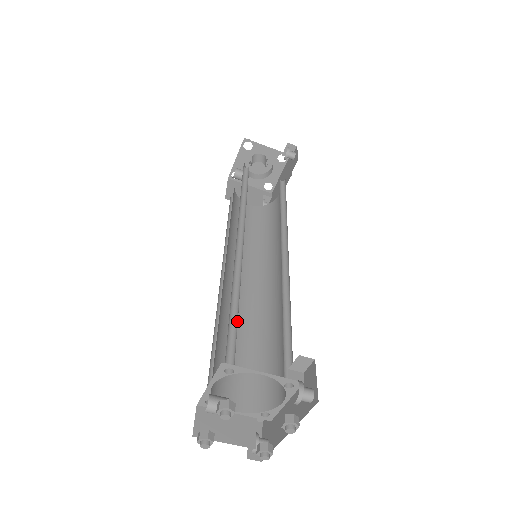
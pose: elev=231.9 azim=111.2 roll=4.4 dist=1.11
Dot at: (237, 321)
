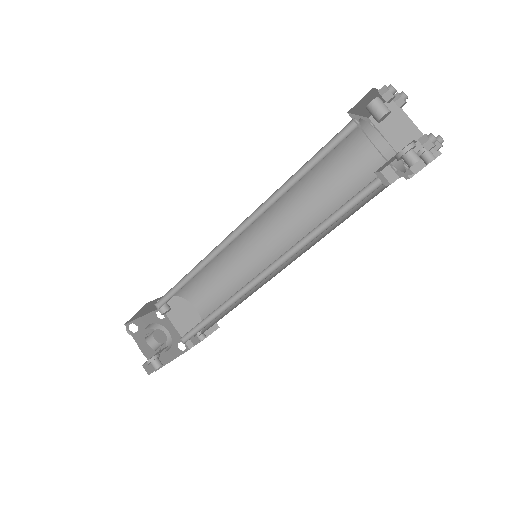
Dot at: (333, 164)
